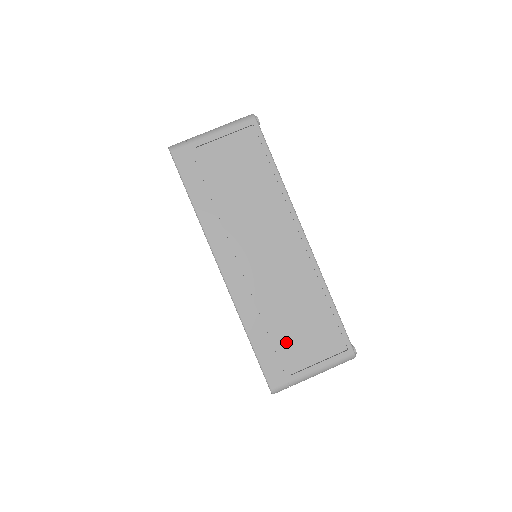
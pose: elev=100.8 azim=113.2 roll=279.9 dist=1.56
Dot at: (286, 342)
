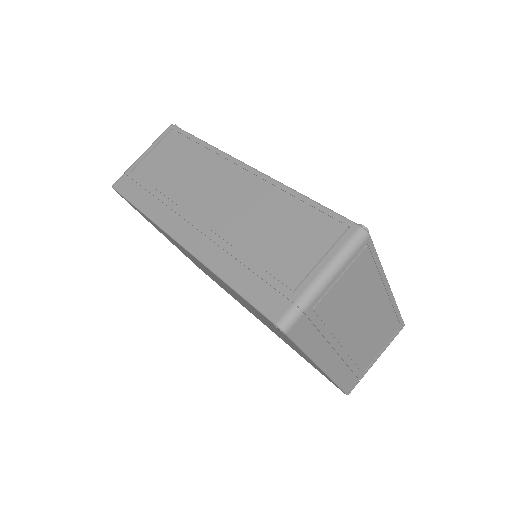
Dot at: (271, 263)
